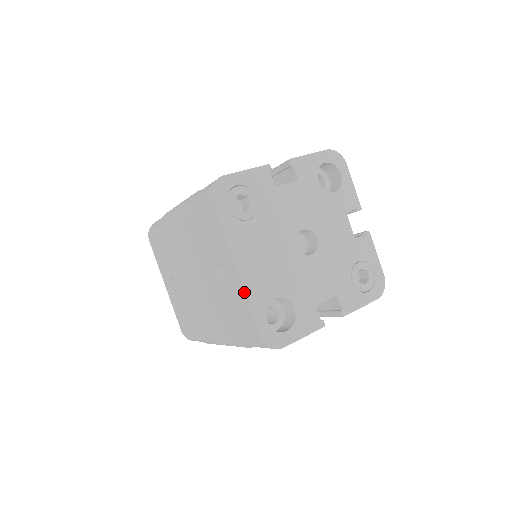
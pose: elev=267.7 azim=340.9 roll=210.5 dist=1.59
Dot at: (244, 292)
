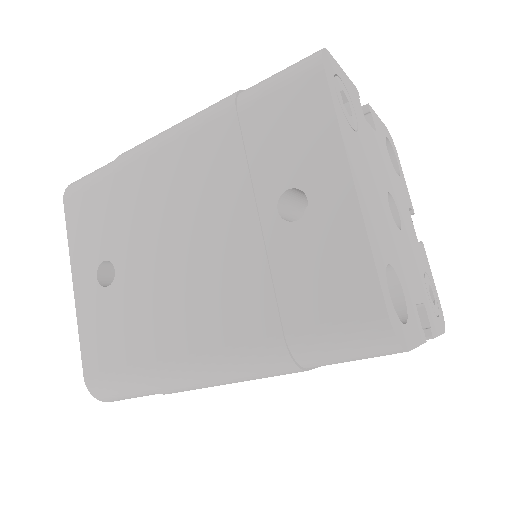
Dot at: (365, 225)
